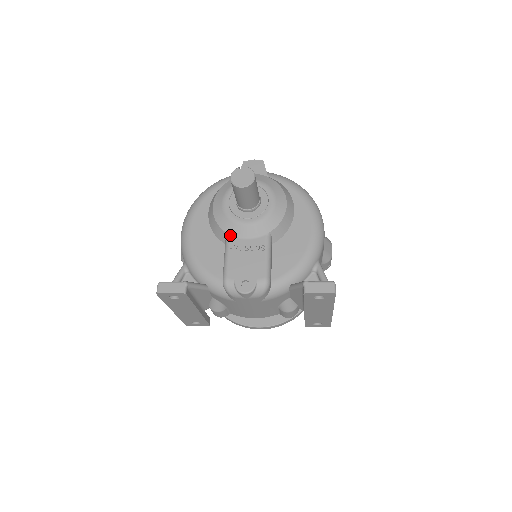
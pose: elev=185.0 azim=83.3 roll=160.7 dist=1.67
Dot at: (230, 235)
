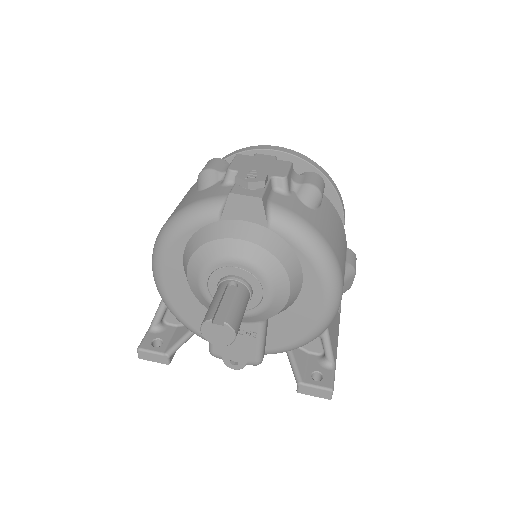
Dot at: occluded
